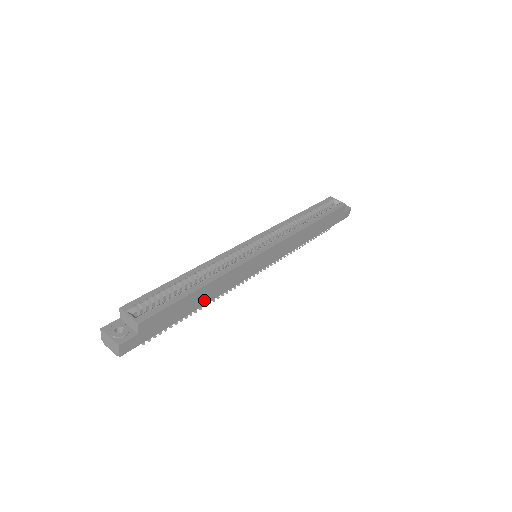
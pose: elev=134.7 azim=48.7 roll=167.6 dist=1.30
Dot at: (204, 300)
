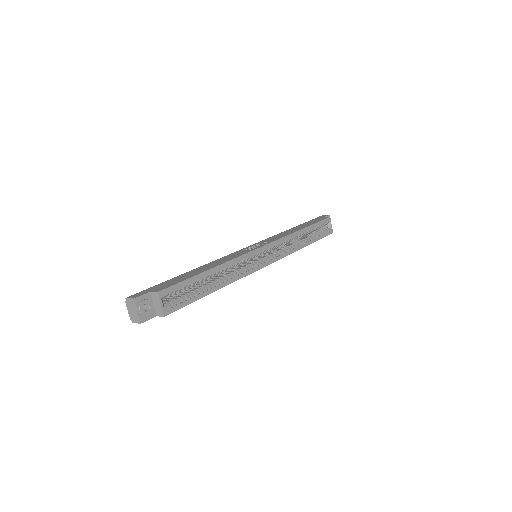
Dot at: occluded
